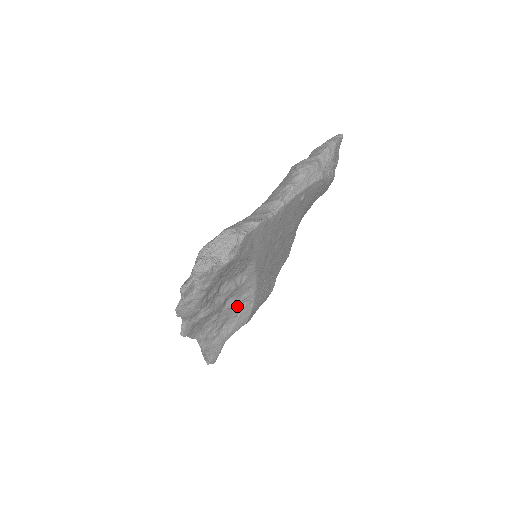
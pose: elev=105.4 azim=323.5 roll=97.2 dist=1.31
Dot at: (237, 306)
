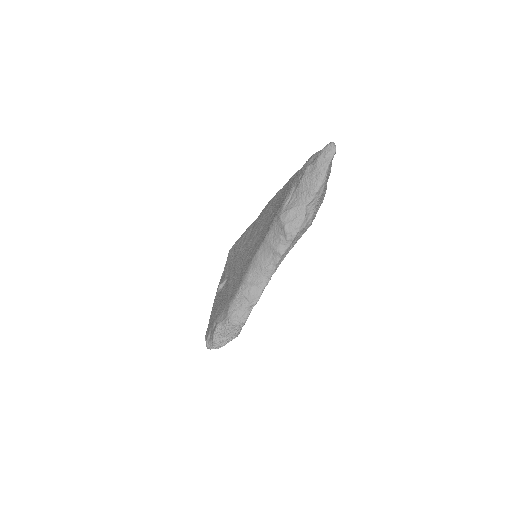
Dot at: occluded
